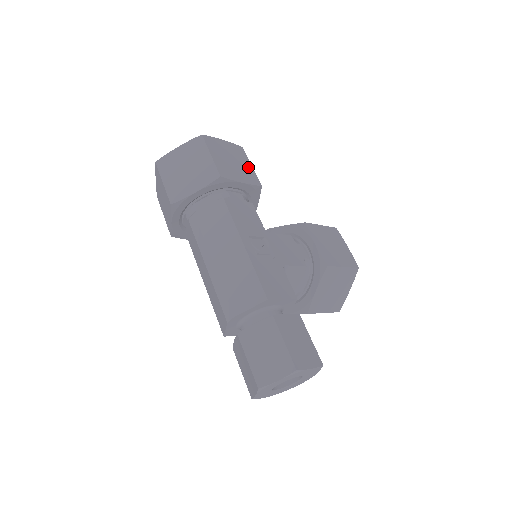
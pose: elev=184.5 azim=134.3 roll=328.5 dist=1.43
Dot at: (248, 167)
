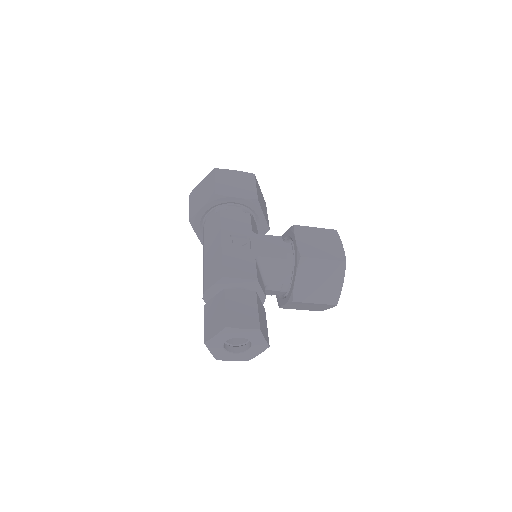
Dot at: (251, 187)
